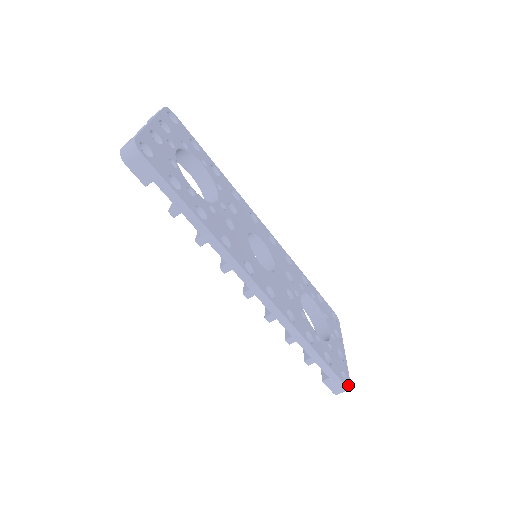
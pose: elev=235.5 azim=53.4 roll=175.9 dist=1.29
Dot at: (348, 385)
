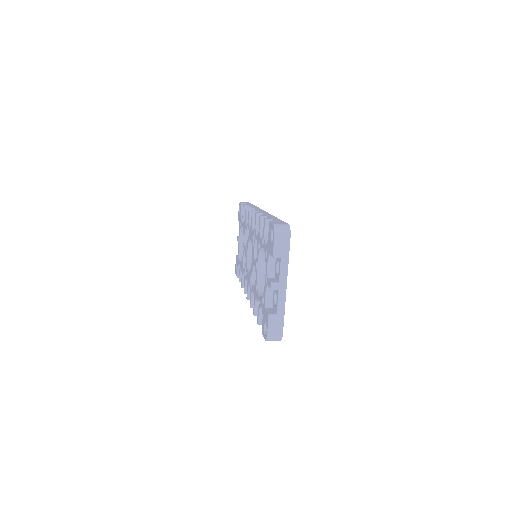
Dot at: occluded
